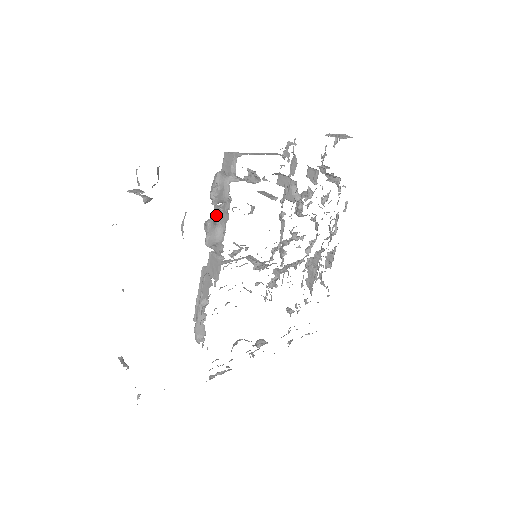
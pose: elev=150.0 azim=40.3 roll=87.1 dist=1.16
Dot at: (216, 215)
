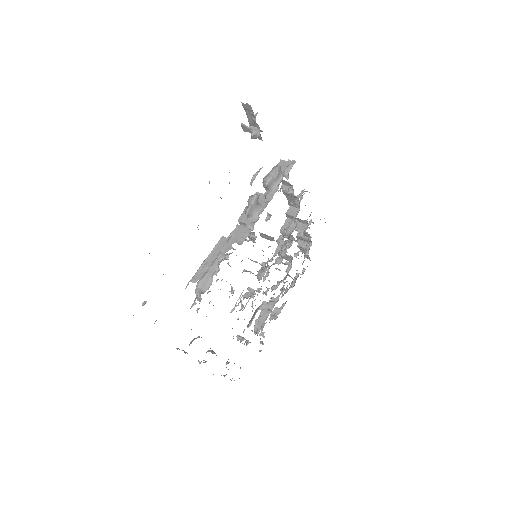
Dot at: (269, 190)
